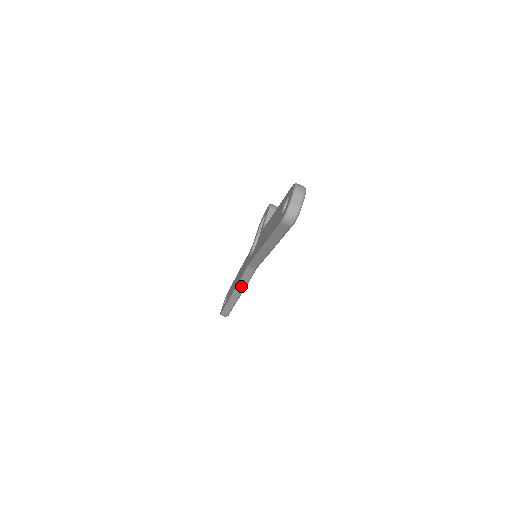
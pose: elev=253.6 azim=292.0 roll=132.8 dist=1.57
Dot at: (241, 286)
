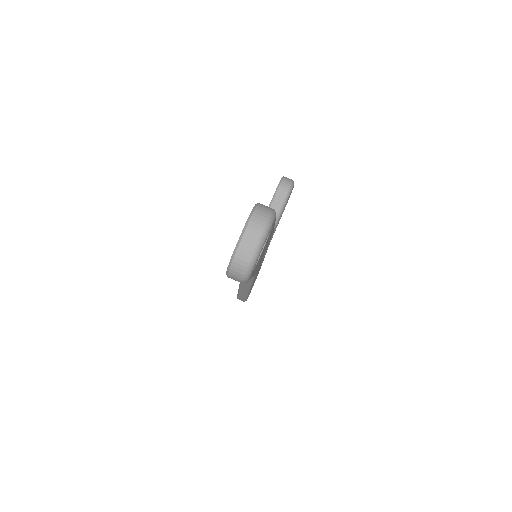
Dot at: (245, 285)
